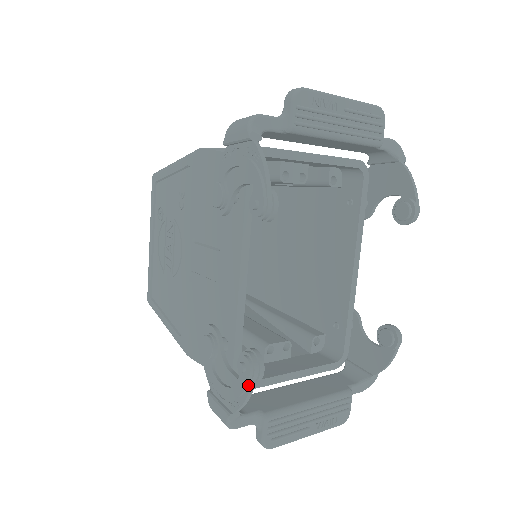
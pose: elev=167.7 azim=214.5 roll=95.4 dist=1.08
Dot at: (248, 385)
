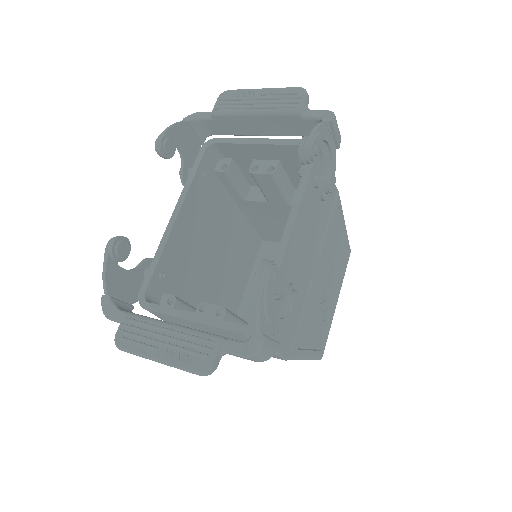
Dot at: (105, 256)
